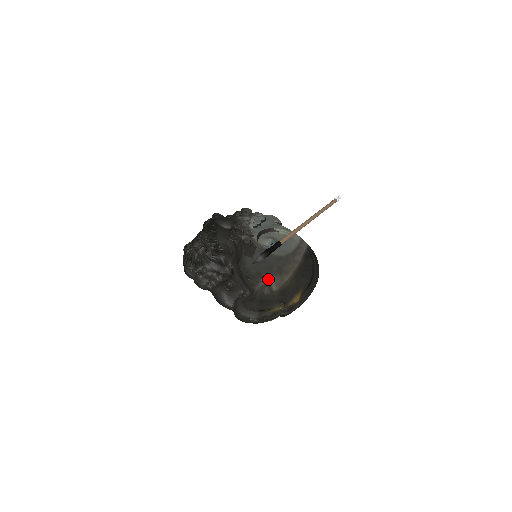
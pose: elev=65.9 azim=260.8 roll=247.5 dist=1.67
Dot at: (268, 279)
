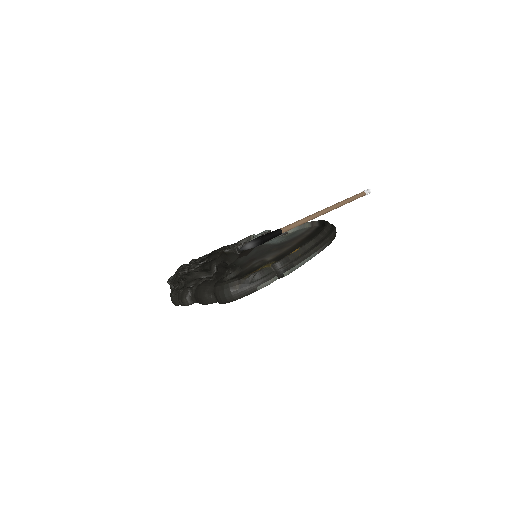
Dot at: (262, 258)
